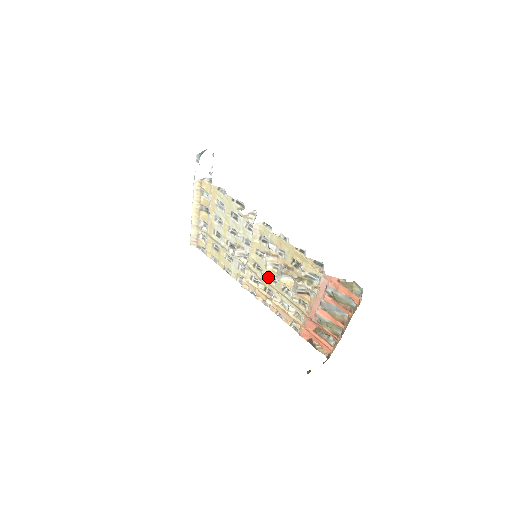
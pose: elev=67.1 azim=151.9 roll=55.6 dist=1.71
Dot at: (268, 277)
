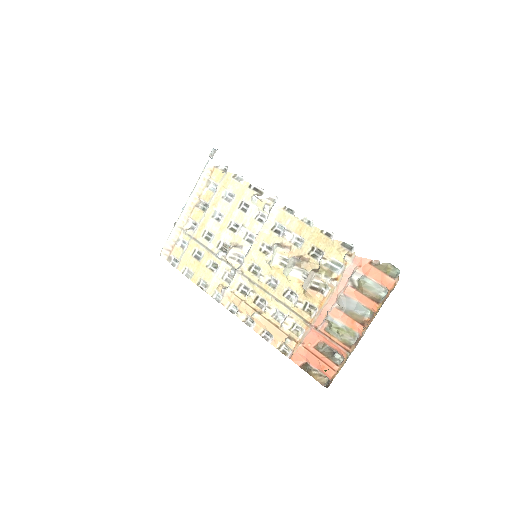
Dot at: (266, 280)
